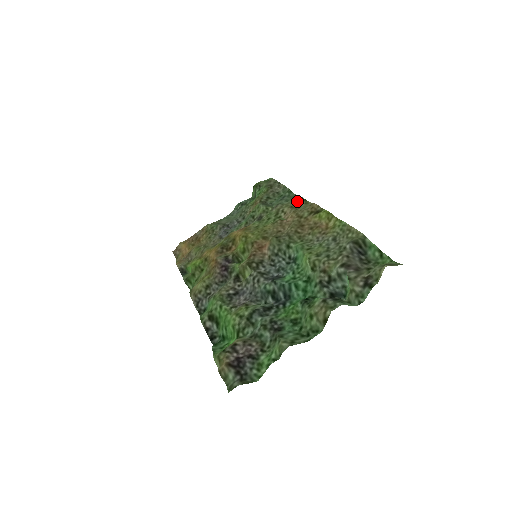
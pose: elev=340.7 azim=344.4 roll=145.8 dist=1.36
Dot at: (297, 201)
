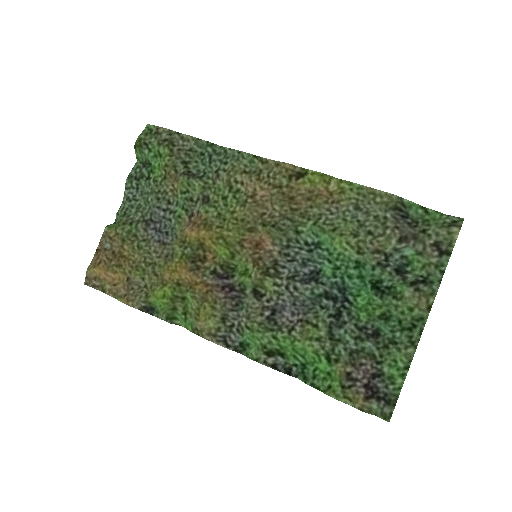
Dot at: (245, 161)
